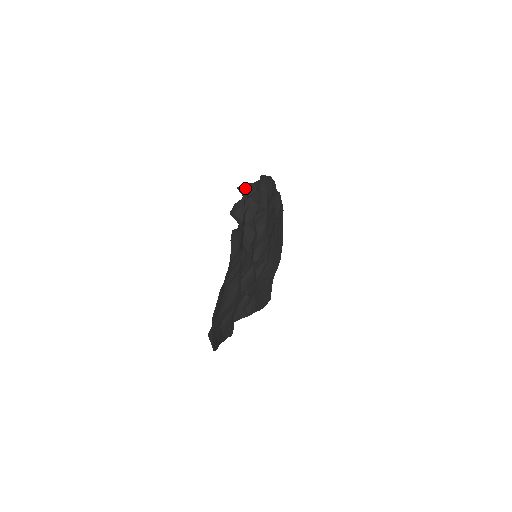
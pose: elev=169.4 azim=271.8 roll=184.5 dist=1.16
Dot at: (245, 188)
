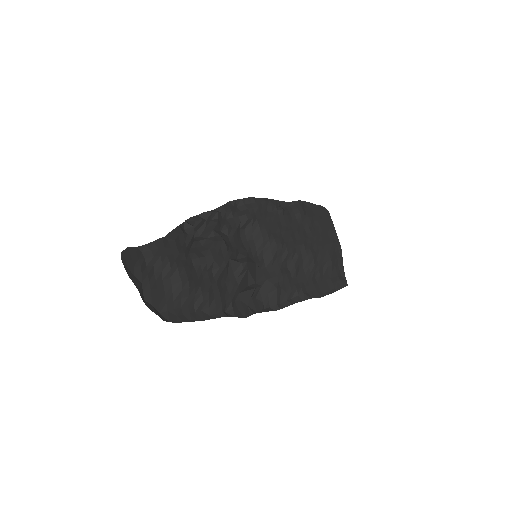
Dot at: (195, 218)
